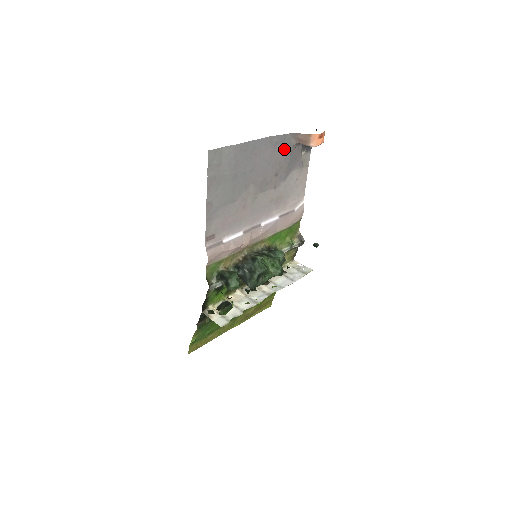
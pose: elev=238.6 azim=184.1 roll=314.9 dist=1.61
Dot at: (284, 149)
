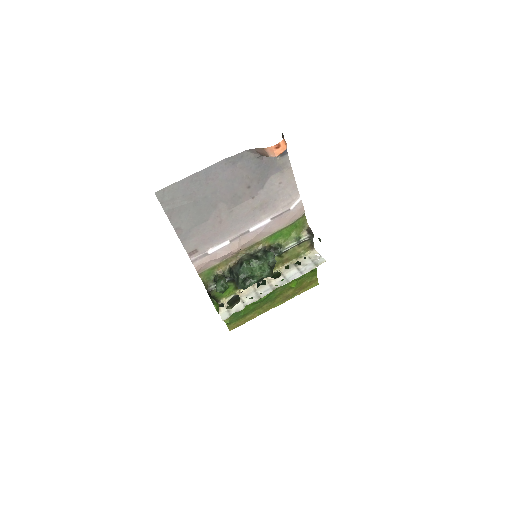
Dot at: (247, 164)
